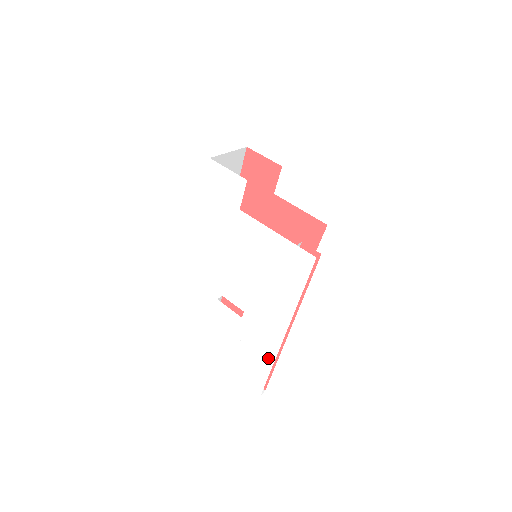
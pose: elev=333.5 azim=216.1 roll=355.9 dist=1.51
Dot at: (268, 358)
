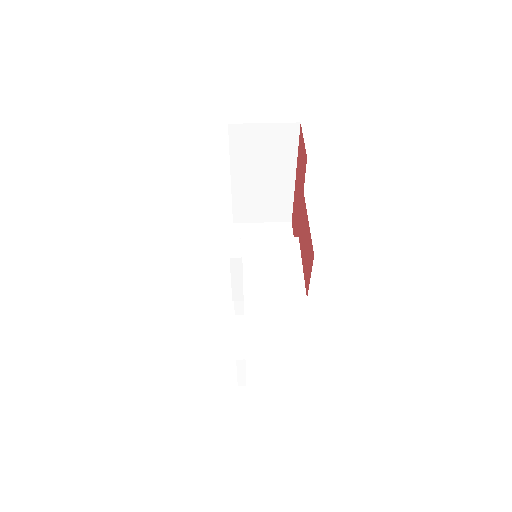
Dot at: occluded
